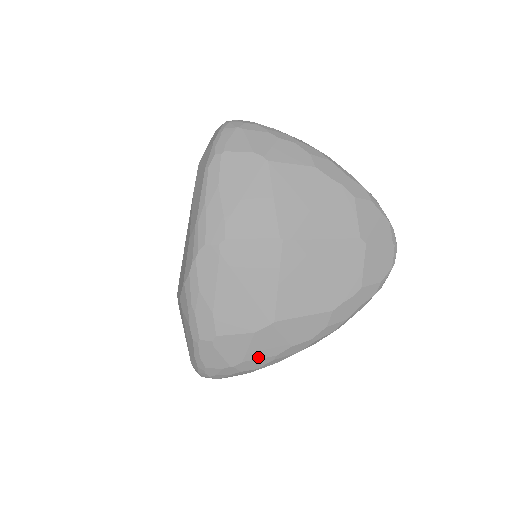
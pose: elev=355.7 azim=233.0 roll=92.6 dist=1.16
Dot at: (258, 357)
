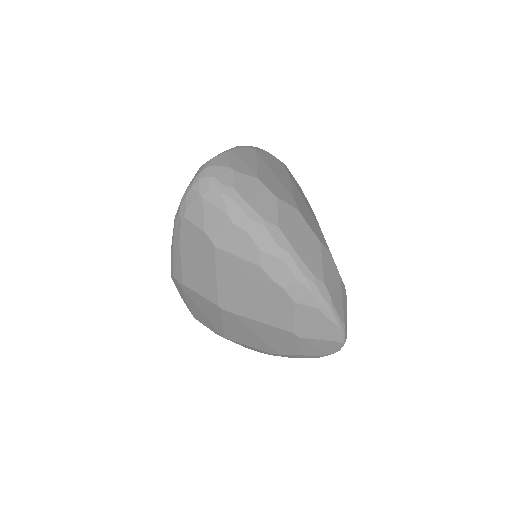
Dot at: occluded
